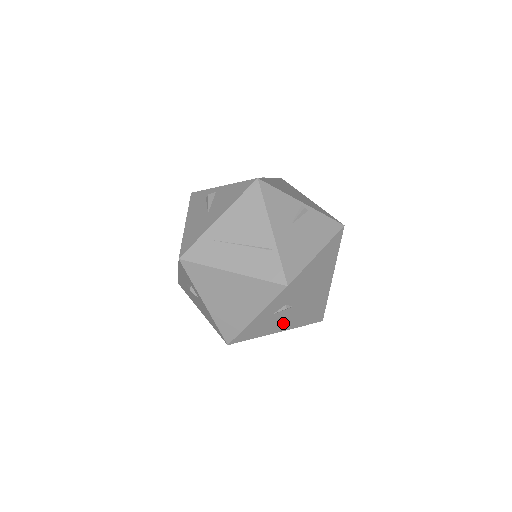
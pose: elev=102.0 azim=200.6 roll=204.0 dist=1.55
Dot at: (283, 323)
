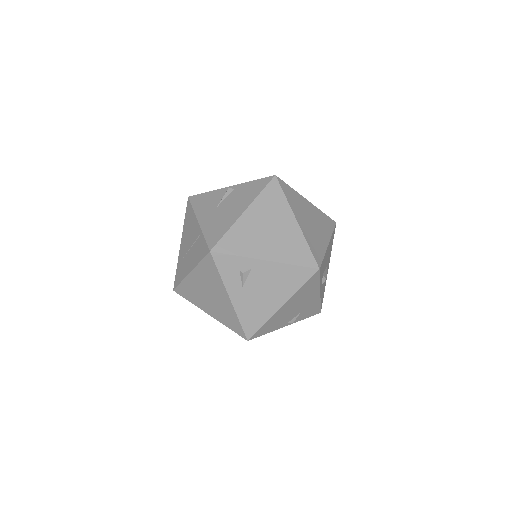
Dot at: (272, 292)
